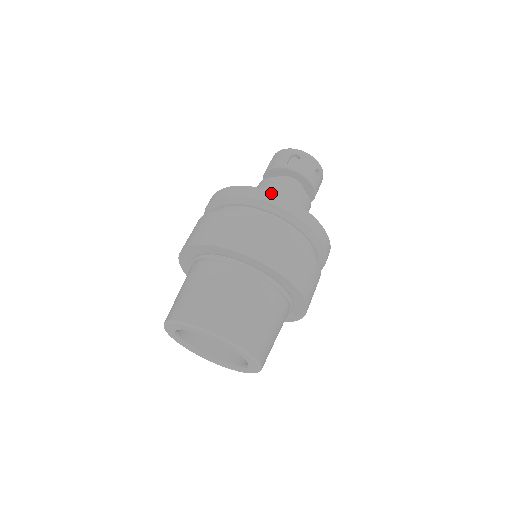
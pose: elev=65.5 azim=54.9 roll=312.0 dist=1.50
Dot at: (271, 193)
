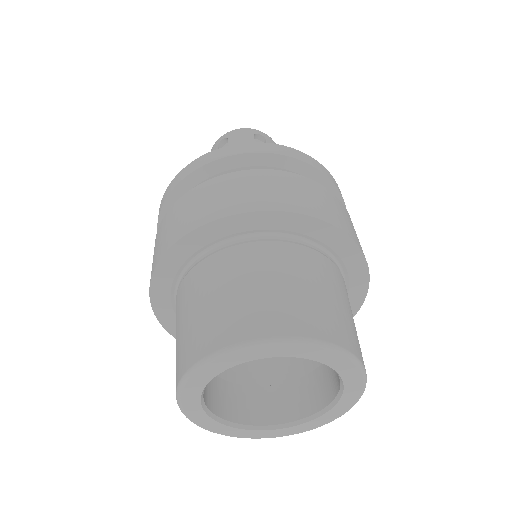
Dot at: (195, 161)
